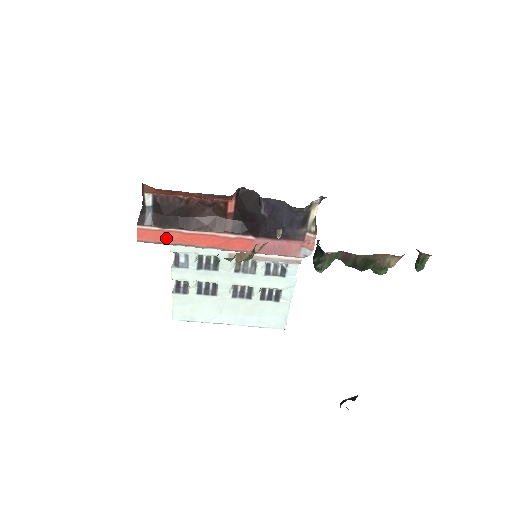
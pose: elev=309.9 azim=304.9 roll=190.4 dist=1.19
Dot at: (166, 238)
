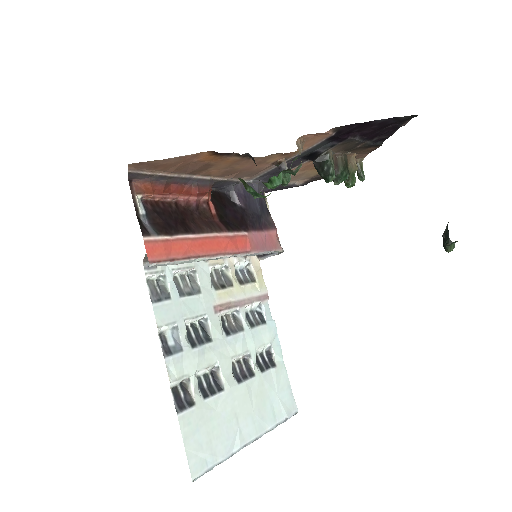
Dot at: (177, 251)
